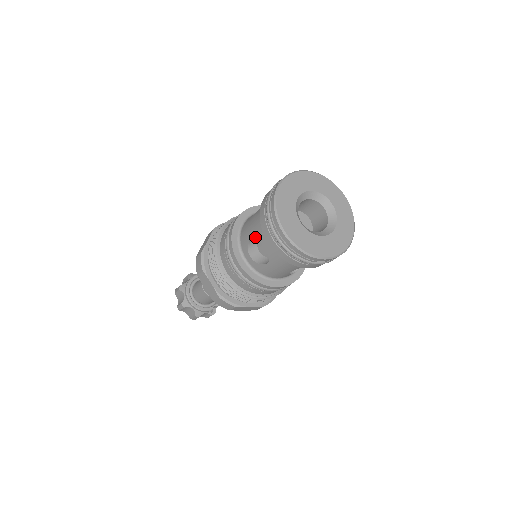
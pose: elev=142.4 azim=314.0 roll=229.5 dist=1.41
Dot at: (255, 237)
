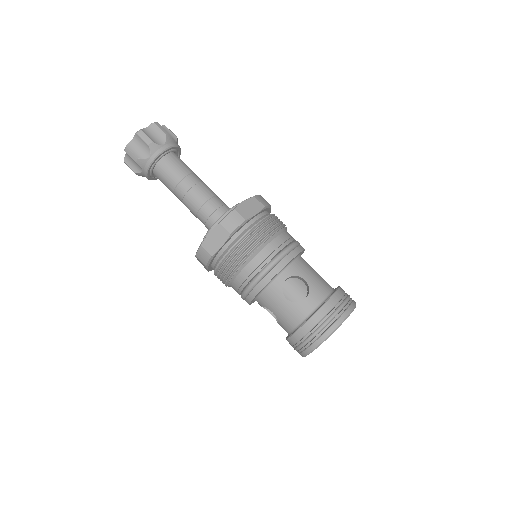
Dot at: (277, 318)
